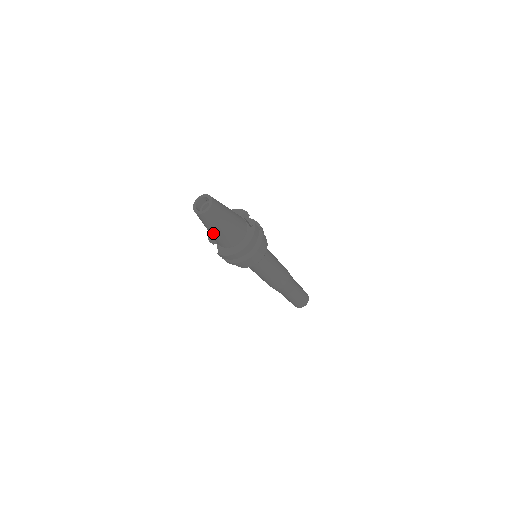
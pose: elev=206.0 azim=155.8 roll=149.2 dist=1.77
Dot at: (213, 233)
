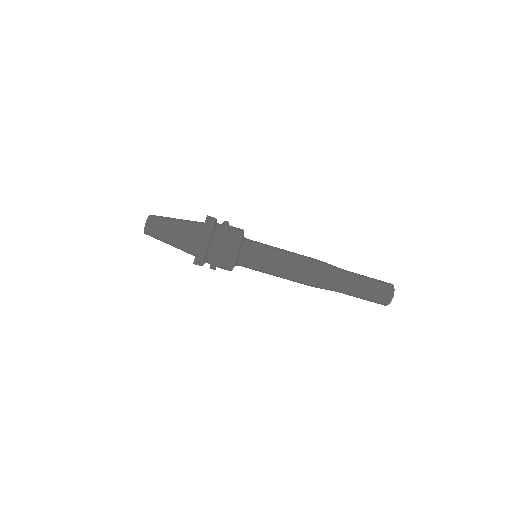
Dot at: (173, 240)
